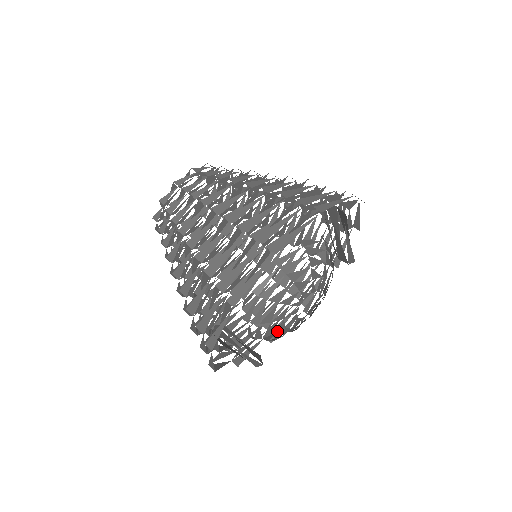
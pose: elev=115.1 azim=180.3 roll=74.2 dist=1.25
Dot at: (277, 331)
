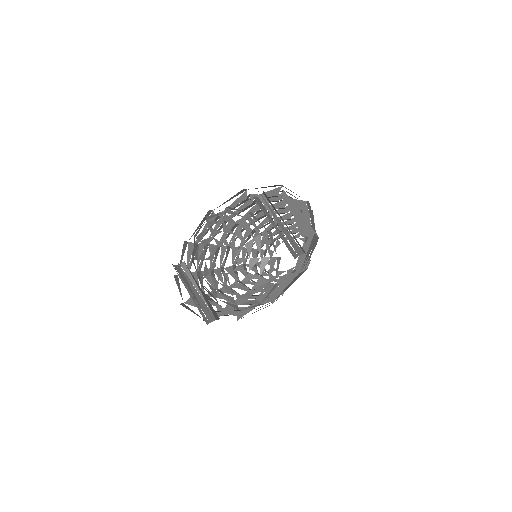
Dot at: occluded
